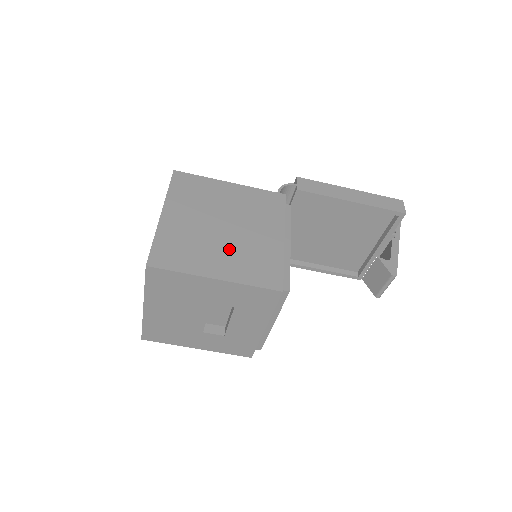
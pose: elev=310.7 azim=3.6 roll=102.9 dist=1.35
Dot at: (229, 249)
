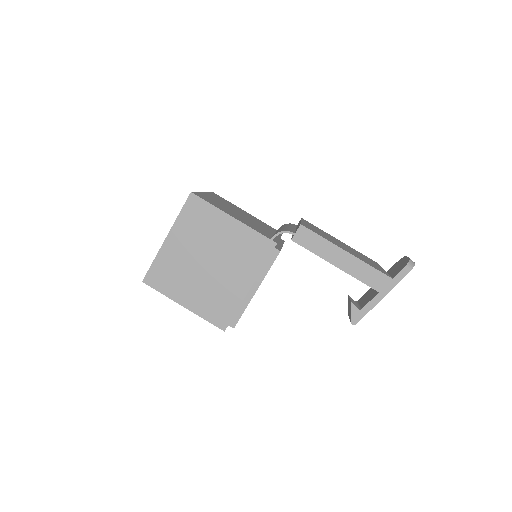
Dot at: (202, 285)
